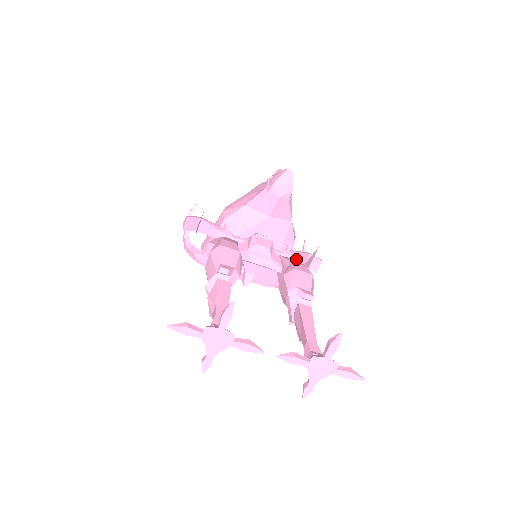
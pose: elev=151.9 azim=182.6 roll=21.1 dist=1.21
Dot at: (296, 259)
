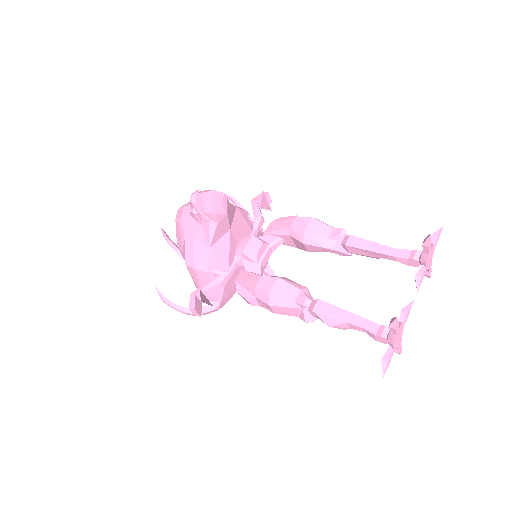
Dot at: (262, 217)
